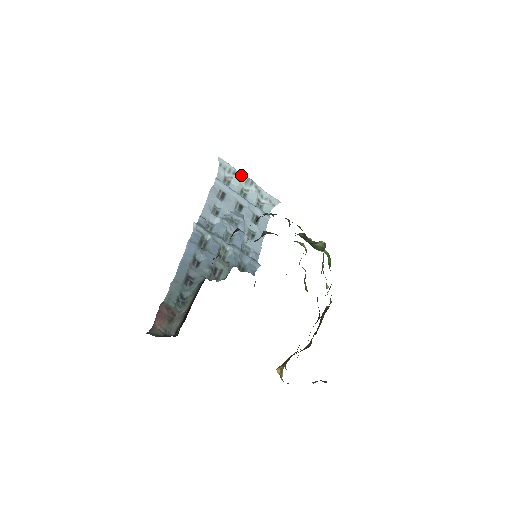
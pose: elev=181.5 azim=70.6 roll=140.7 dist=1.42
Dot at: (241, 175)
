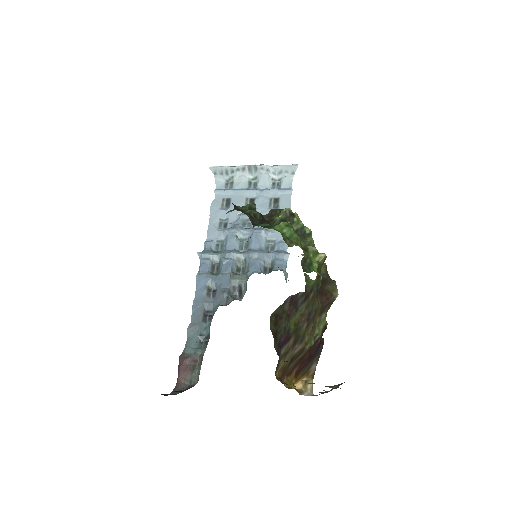
Dot at: (240, 168)
